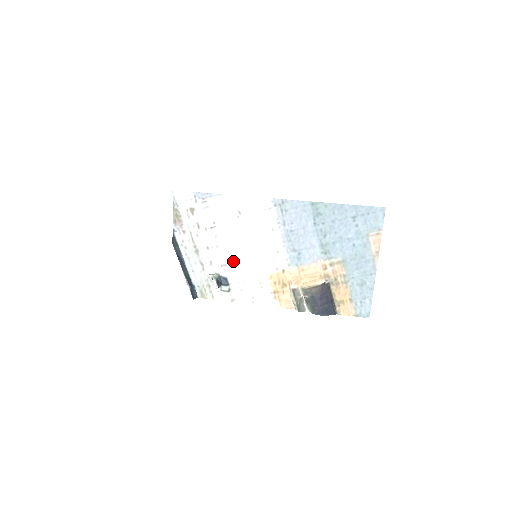
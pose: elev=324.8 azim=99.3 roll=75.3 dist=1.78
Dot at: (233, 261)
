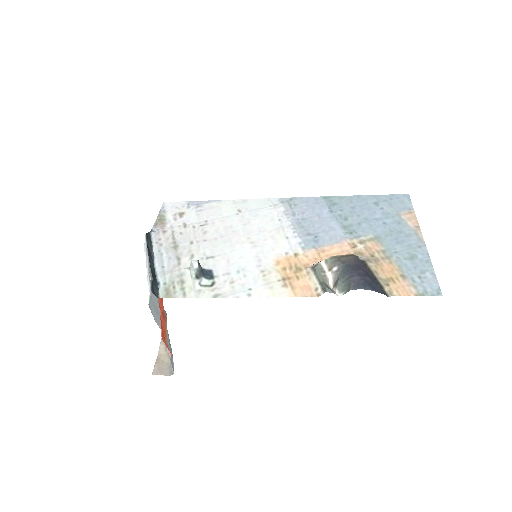
Dot at: (224, 252)
